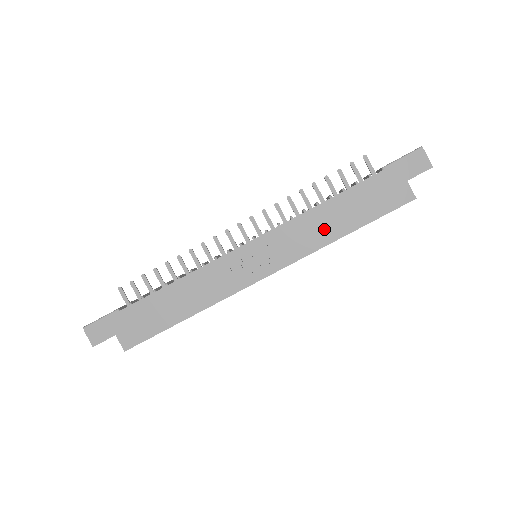
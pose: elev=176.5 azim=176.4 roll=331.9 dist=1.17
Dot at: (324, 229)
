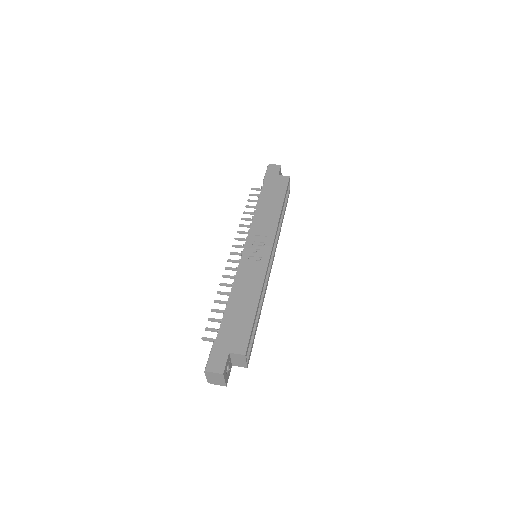
Dot at: (270, 214)
